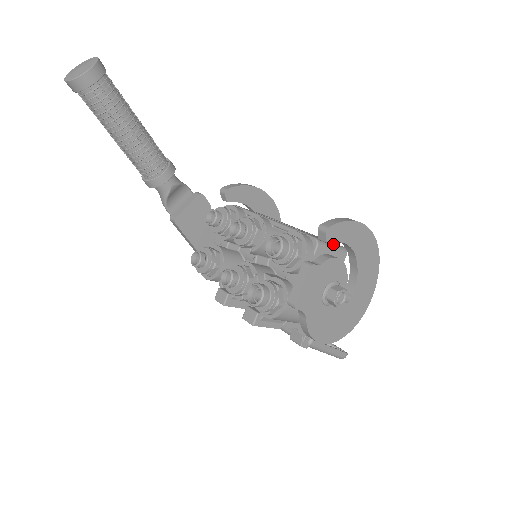
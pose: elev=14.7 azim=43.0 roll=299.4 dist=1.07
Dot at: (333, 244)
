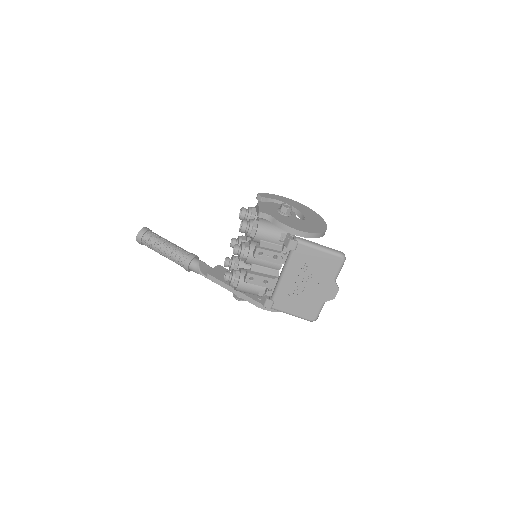
Dot at: occluded
